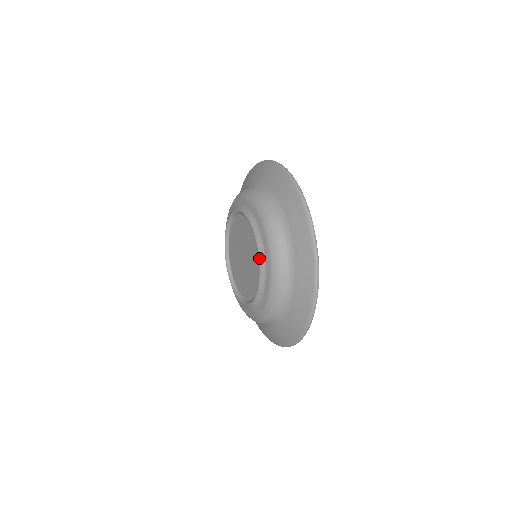
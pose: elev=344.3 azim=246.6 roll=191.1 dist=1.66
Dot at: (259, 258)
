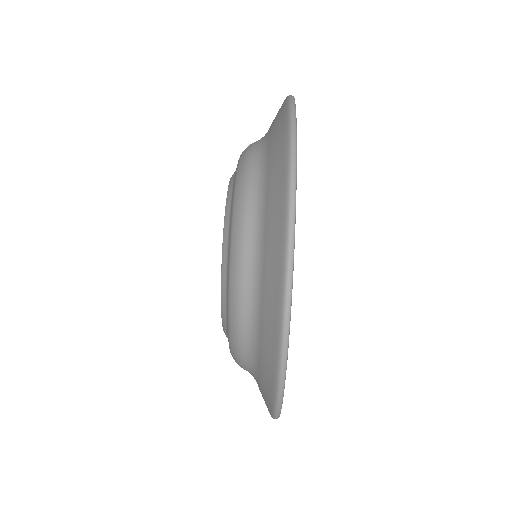
Dot at: (222, 253)
